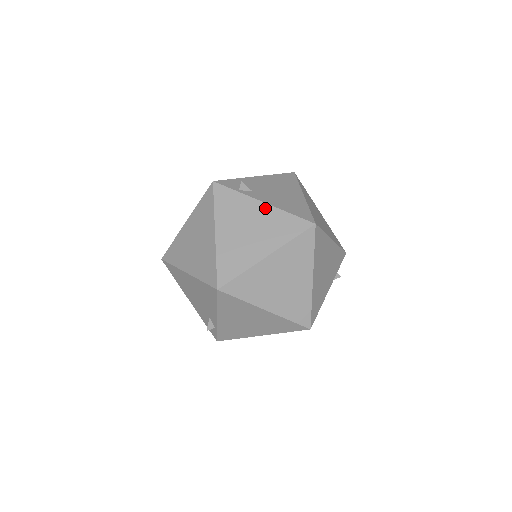
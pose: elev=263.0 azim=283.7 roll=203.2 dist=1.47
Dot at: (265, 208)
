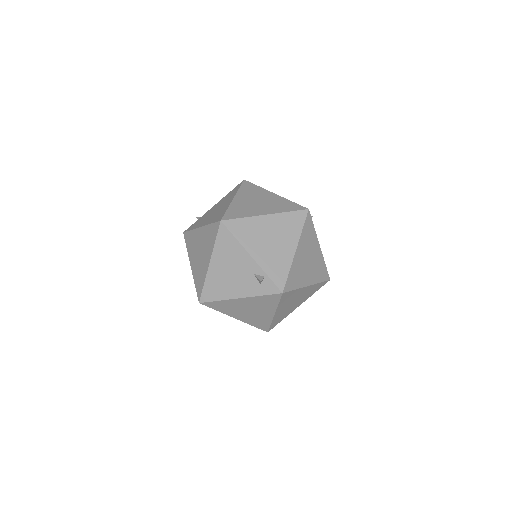
Dot at: (216, 204)
